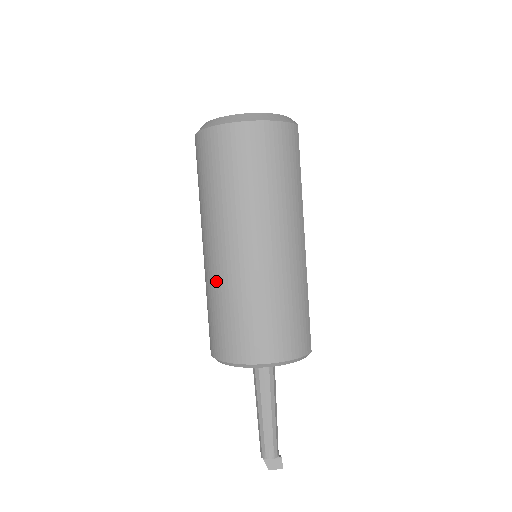
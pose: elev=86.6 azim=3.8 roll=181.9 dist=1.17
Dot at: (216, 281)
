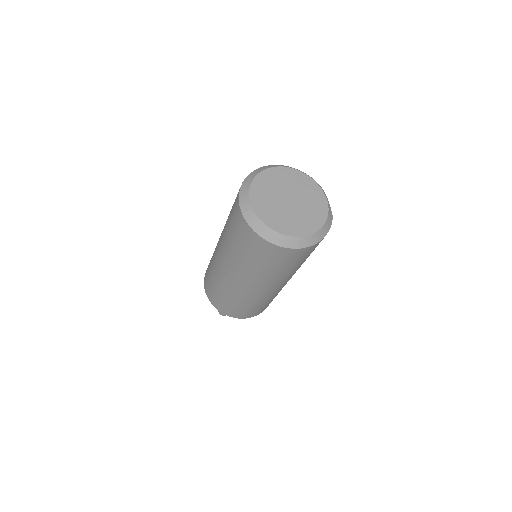
Dot at: (235, 293)
